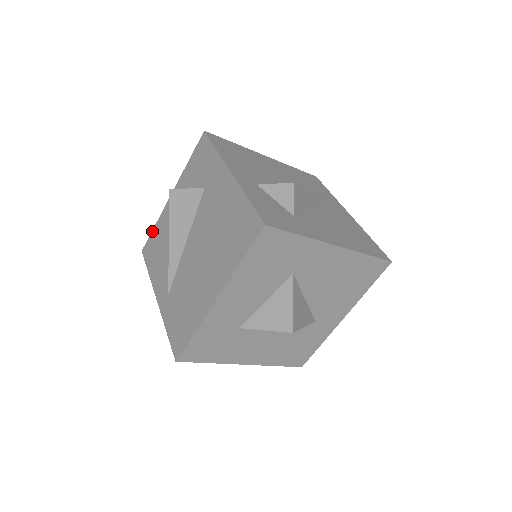
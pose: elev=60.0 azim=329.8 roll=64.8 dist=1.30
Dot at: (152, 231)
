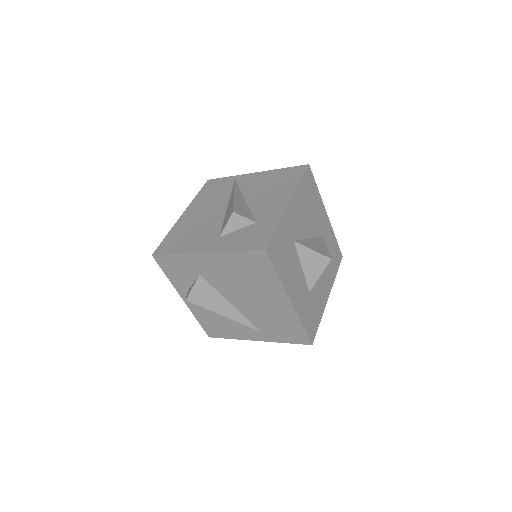
Dot at: (200, 324)
